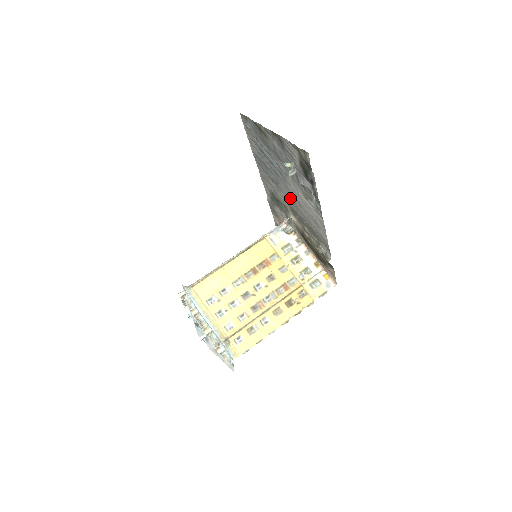
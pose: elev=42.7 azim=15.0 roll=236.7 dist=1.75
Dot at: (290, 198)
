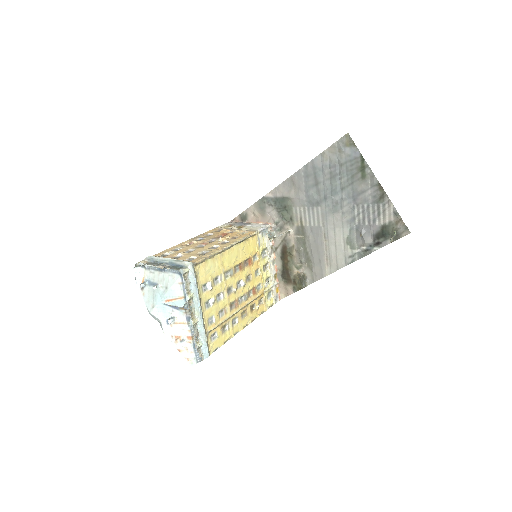
Dot at: (316, 223)
